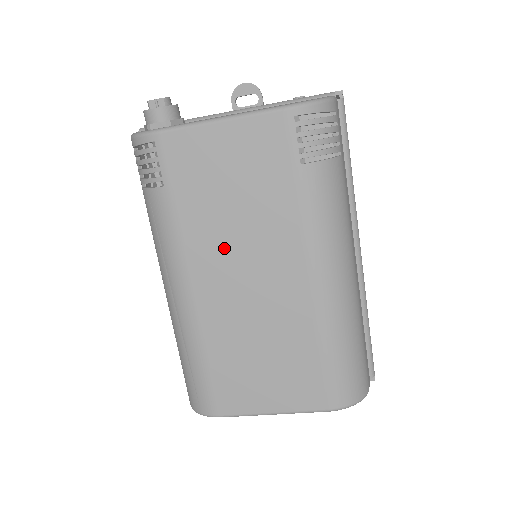
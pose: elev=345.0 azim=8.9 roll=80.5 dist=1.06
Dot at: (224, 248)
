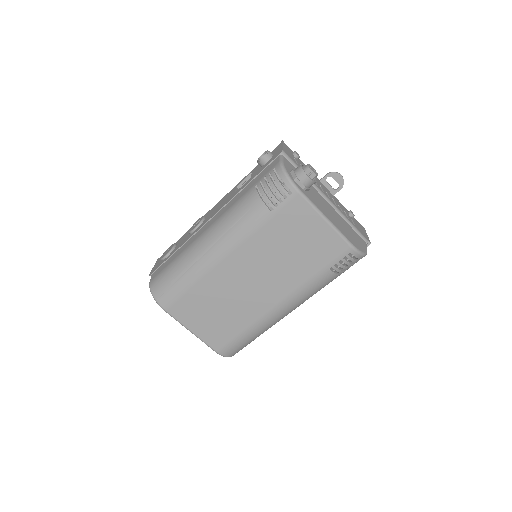
Dot at: (261, 260)
